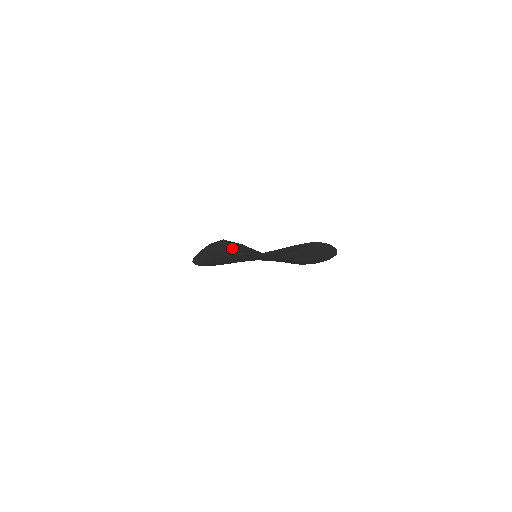
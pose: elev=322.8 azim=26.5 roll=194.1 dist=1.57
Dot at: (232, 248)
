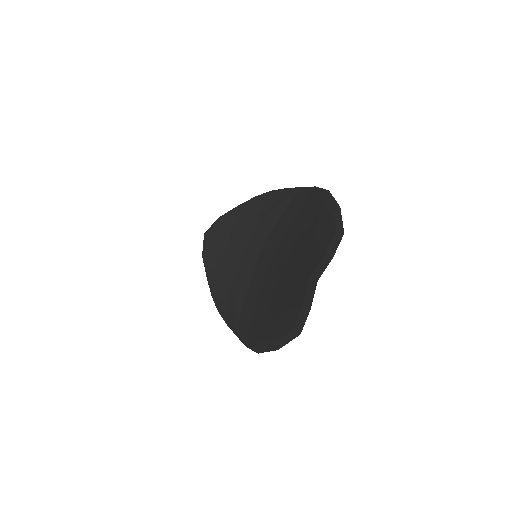
Dot at: (223, 246)
